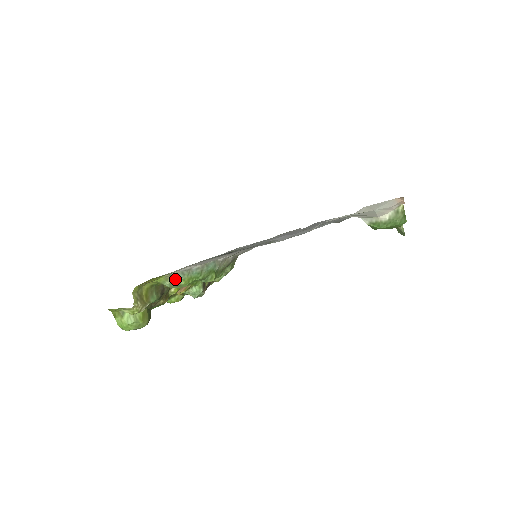
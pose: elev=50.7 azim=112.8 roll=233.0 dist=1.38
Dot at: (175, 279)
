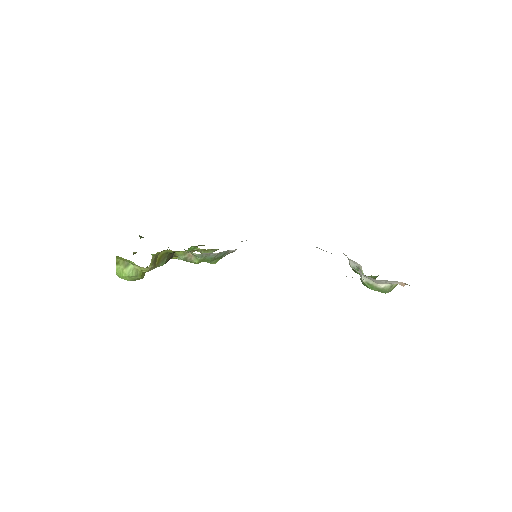
Dot at: (192, 256)
